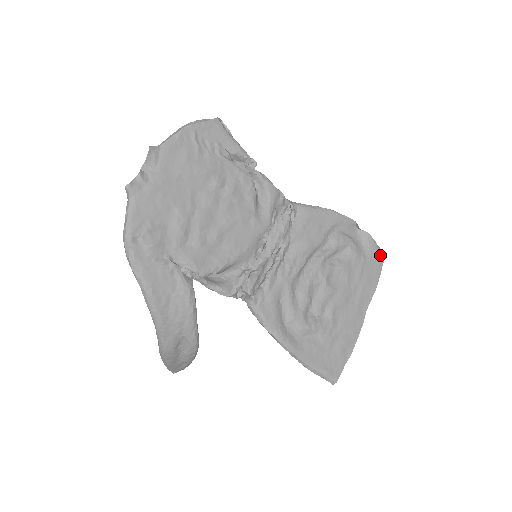
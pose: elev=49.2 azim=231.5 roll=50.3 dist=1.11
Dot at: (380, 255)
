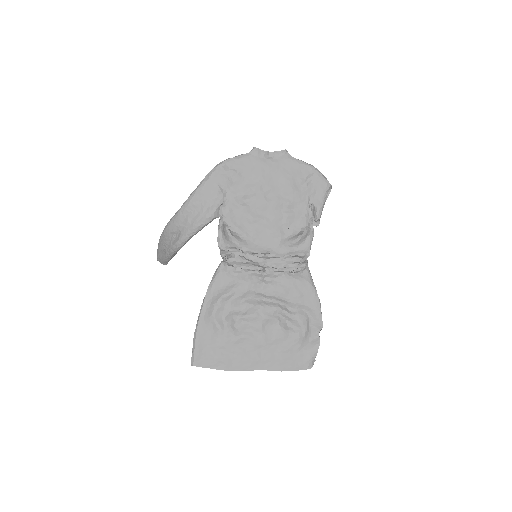
Dot at: (309, 363)
